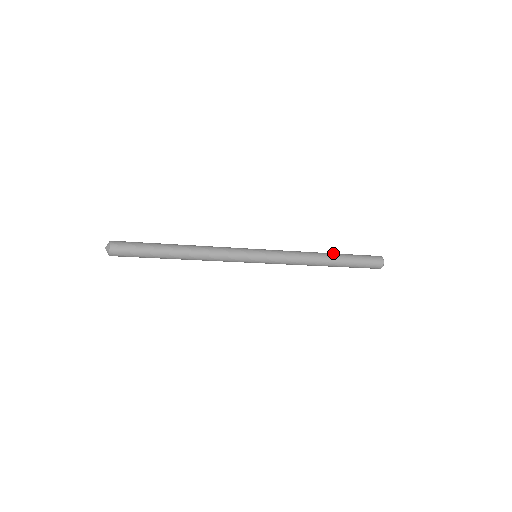
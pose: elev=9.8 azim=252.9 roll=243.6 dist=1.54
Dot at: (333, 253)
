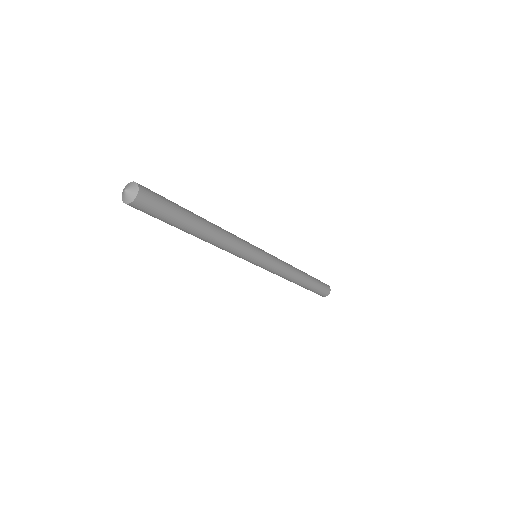
Dot at: occluded
